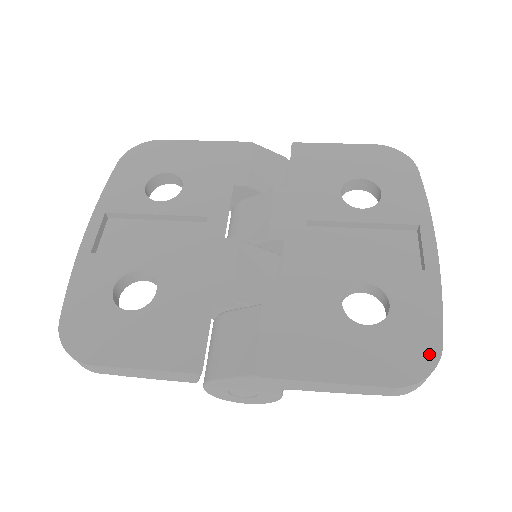
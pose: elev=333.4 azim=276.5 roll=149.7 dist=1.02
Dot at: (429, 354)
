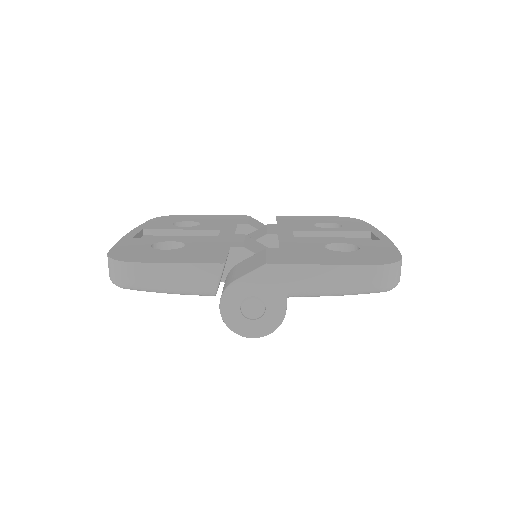
Dot at: (393, 257)
